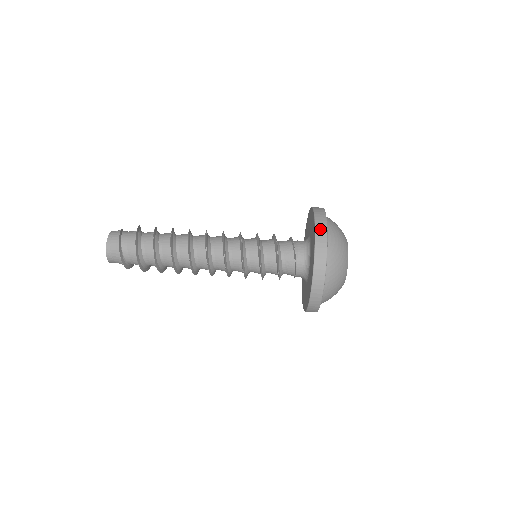
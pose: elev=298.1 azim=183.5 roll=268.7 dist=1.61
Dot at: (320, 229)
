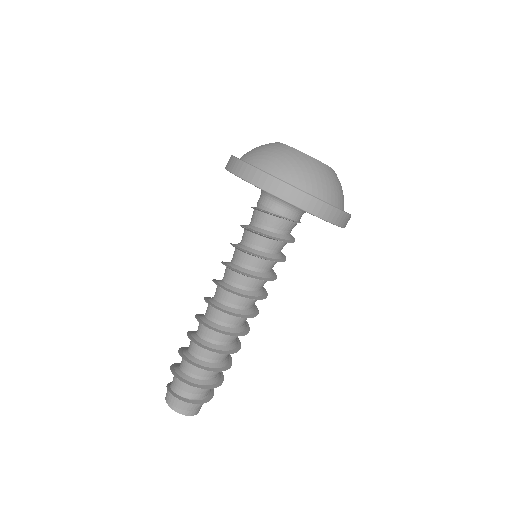
Dot at: (249, 175)
